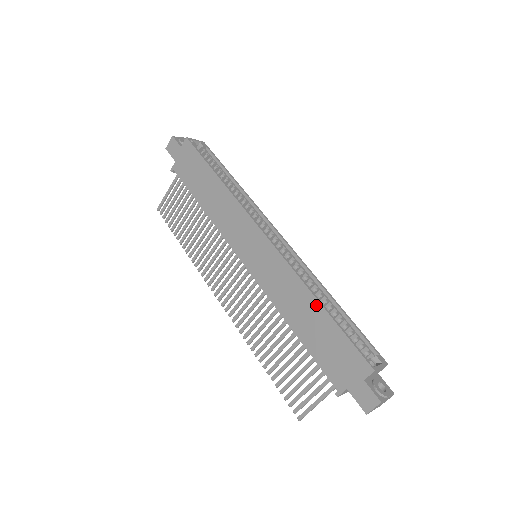
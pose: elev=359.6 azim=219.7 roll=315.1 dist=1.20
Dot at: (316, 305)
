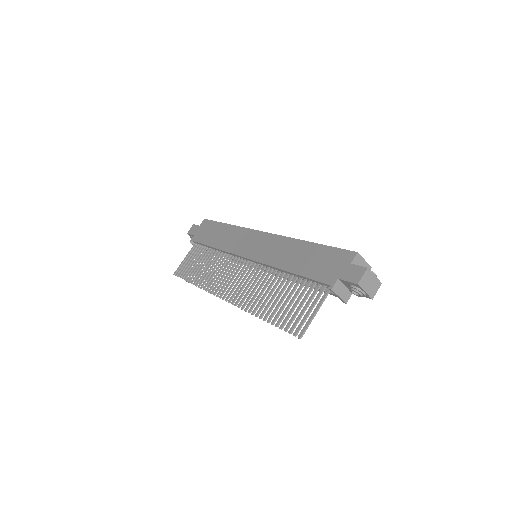
Dot at: (305, 244)
